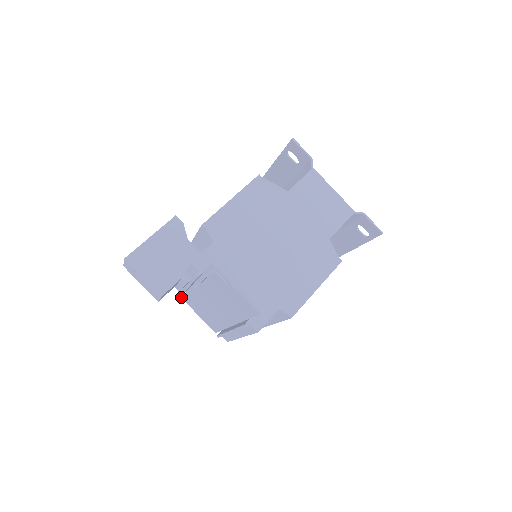
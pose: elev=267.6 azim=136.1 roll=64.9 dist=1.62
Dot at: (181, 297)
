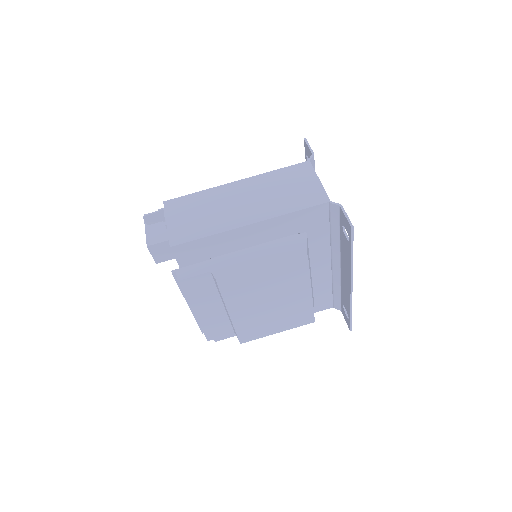
Dot at: occluded
